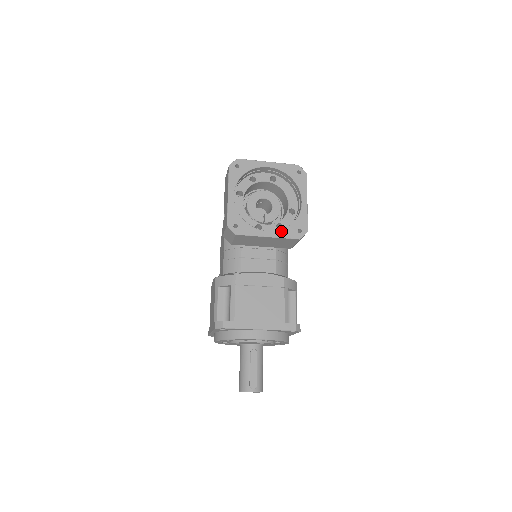
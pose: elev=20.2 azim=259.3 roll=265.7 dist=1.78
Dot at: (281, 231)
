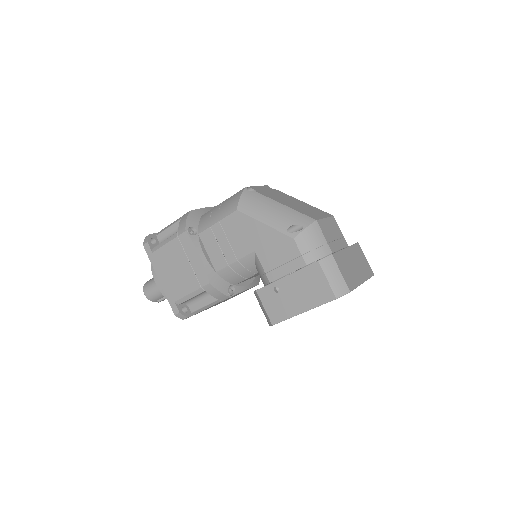
Dot at: occluded
